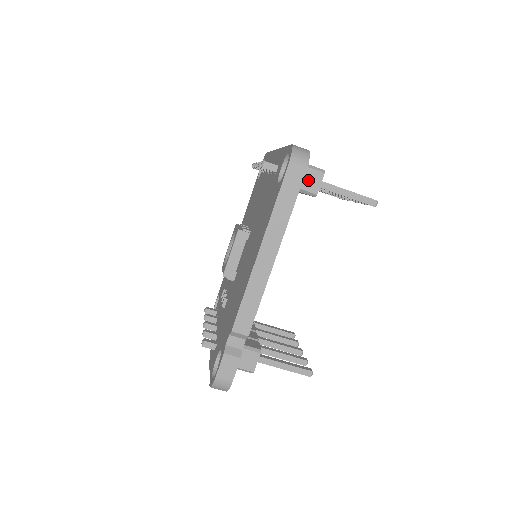
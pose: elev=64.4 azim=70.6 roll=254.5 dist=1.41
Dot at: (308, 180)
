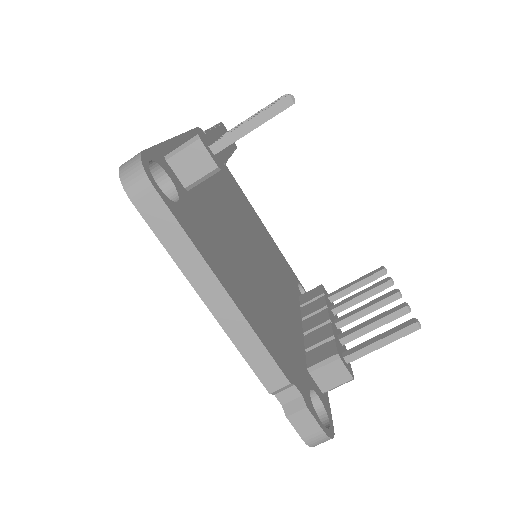
Dot at: (193, 164)
